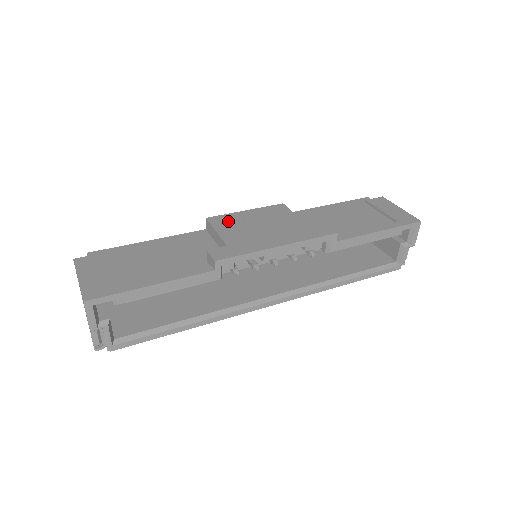
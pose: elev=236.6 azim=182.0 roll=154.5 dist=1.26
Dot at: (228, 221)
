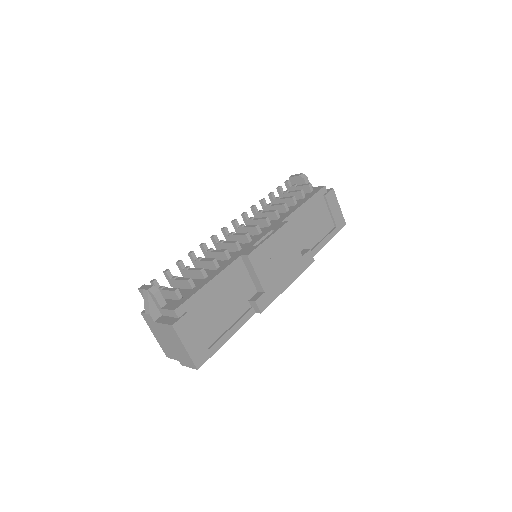
Dot at: (261, 258)
